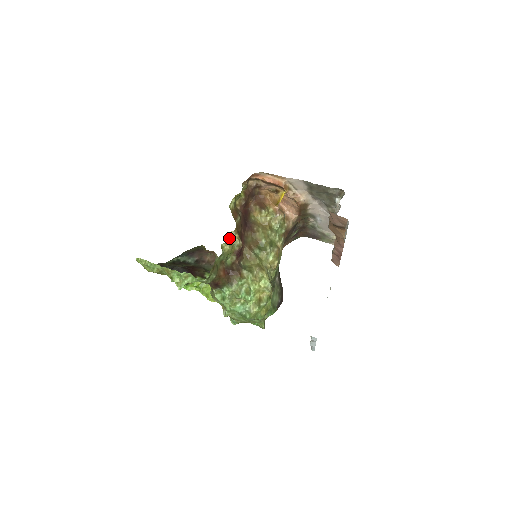
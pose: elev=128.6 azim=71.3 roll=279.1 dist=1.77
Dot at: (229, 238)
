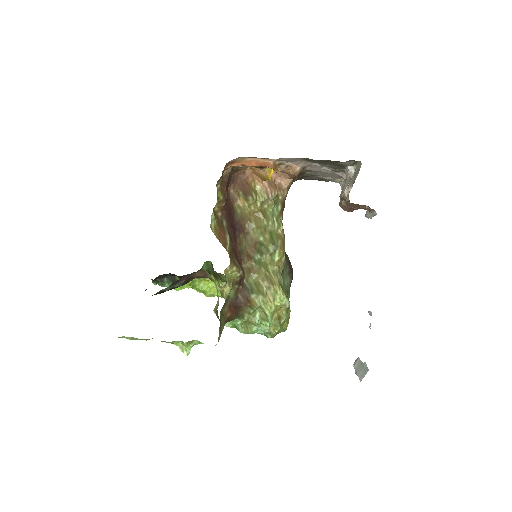
Dot at: (226, 275)
